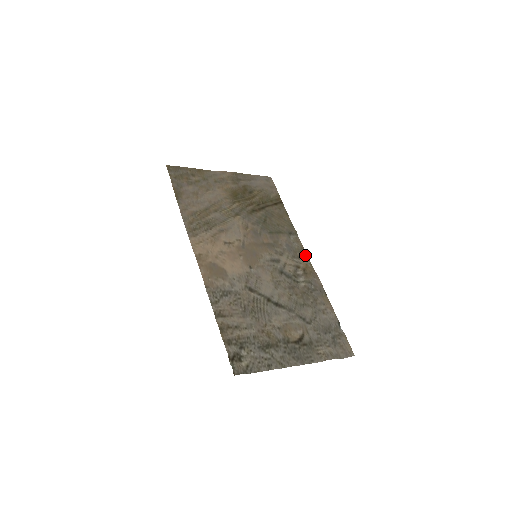
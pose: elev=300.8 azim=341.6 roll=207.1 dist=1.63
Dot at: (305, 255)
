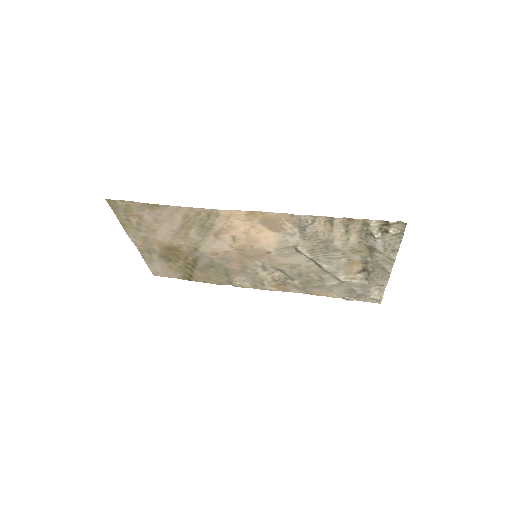
Dot at: (260, 288)
